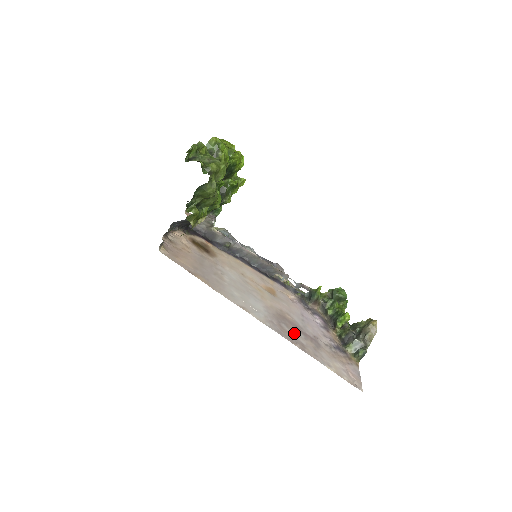
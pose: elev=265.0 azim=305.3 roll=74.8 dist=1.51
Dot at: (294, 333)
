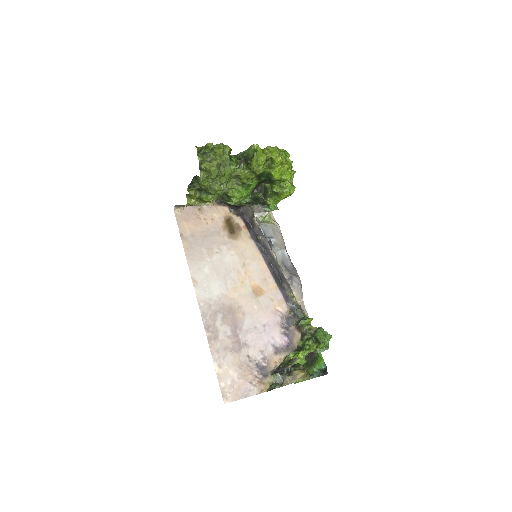
Dot at: (222, 326)
